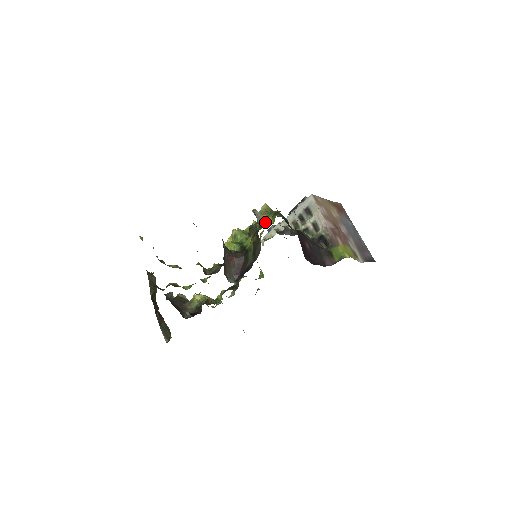
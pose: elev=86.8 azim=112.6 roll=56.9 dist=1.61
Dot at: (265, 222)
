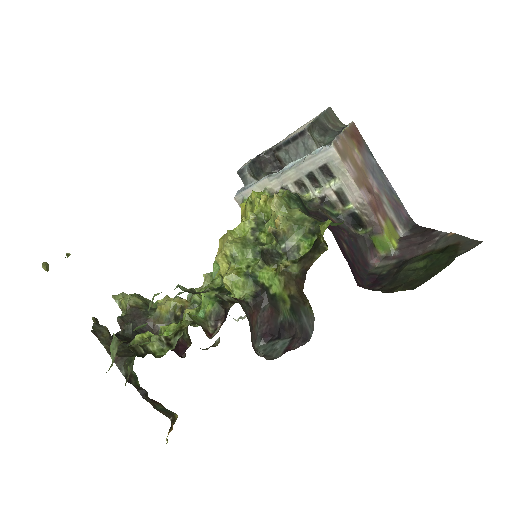
Dot at: (295, 248)
